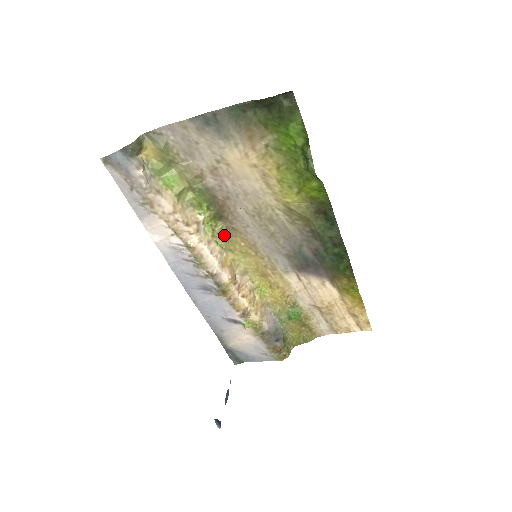
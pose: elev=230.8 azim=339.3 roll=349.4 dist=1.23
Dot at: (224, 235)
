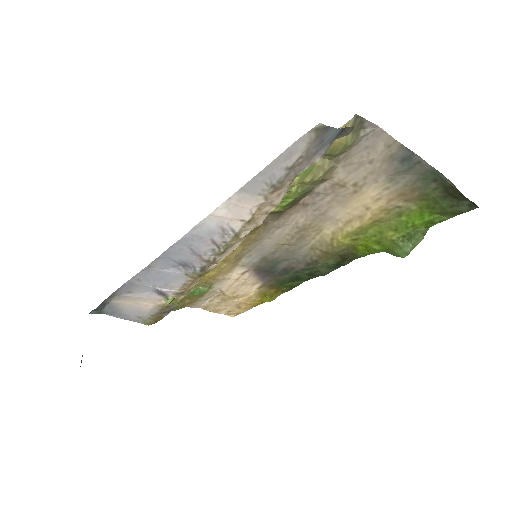
Dot at: (256, 227)
